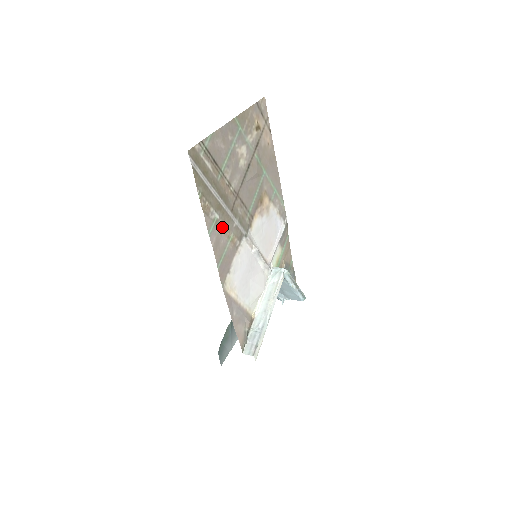
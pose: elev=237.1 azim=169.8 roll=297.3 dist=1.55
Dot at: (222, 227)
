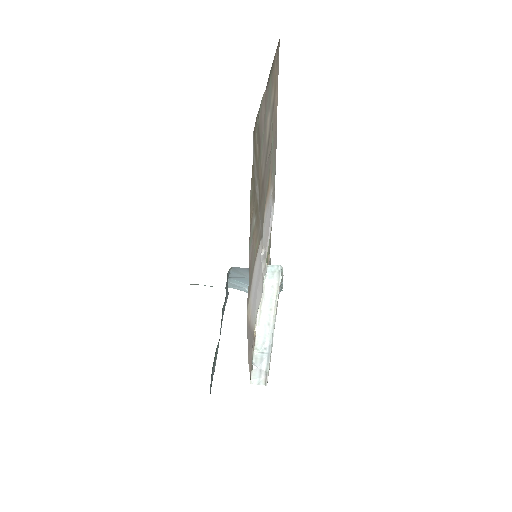
Dot at: (254, 235)
